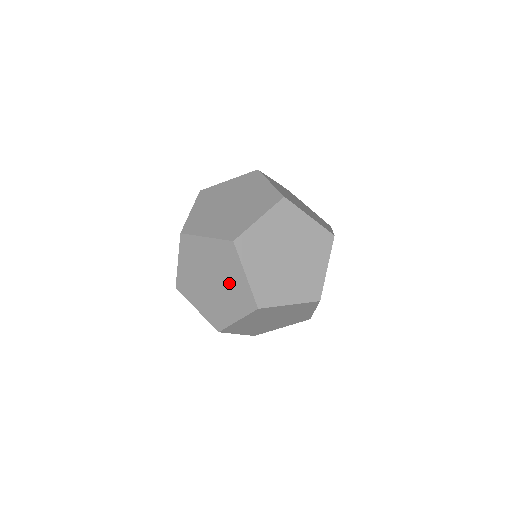
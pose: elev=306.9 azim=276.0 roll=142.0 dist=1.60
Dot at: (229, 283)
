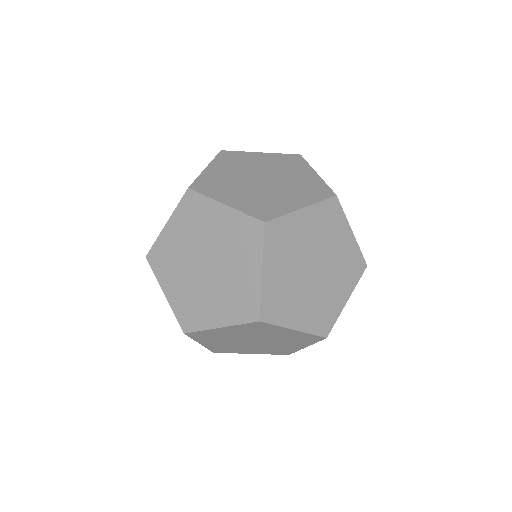
Dot at: (231, 275)
